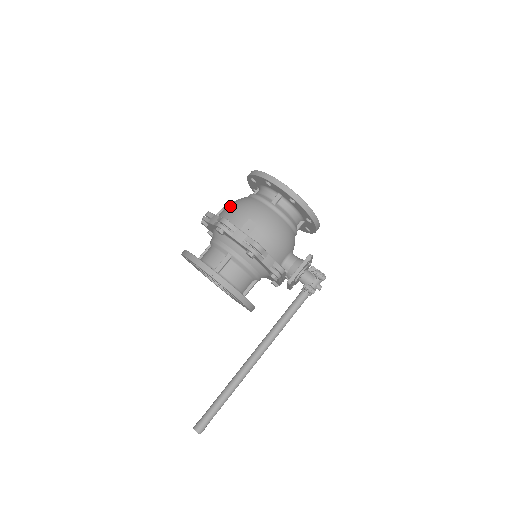
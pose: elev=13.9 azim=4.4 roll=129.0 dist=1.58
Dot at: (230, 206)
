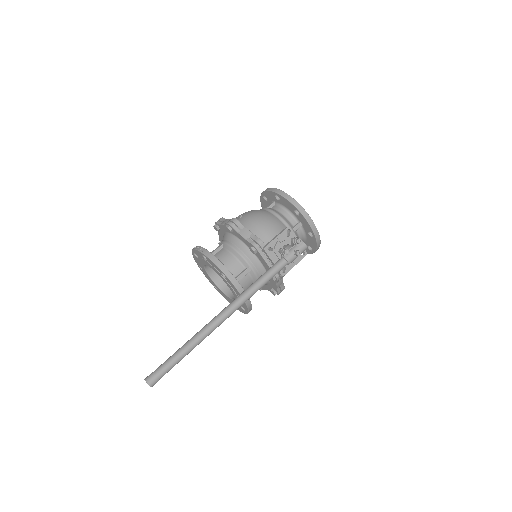
Dot at: occluded
